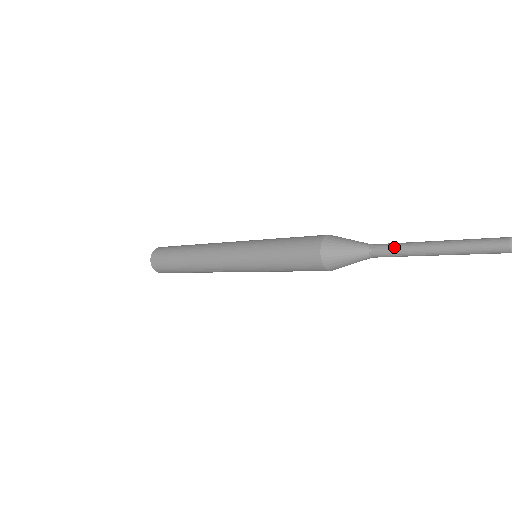
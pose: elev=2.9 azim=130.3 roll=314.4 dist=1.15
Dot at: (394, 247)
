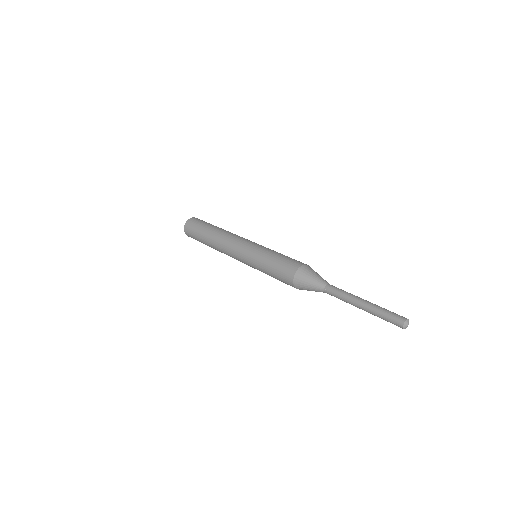
Dot at: (339, 297)
